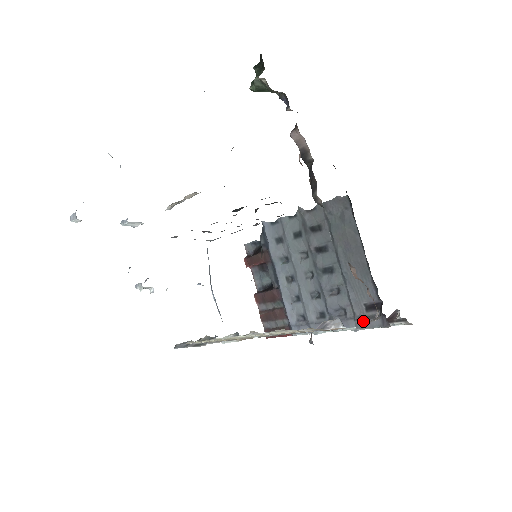
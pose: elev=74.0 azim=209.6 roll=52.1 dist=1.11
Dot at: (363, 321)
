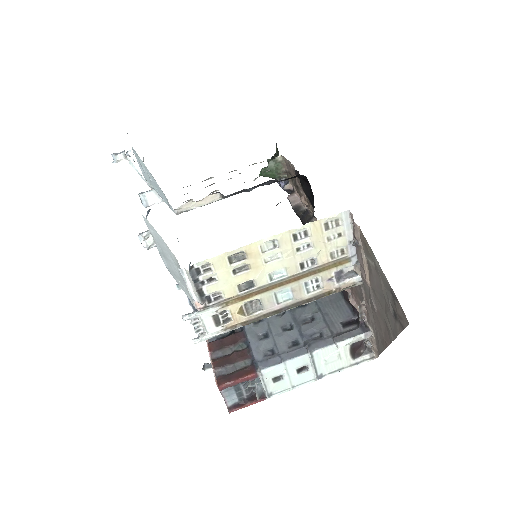
Dot at: (342, 334)
